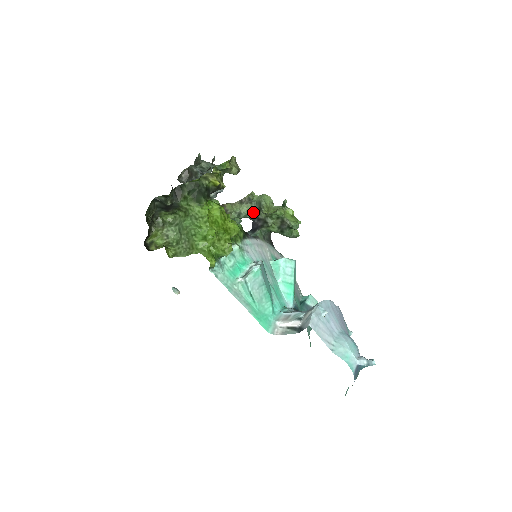
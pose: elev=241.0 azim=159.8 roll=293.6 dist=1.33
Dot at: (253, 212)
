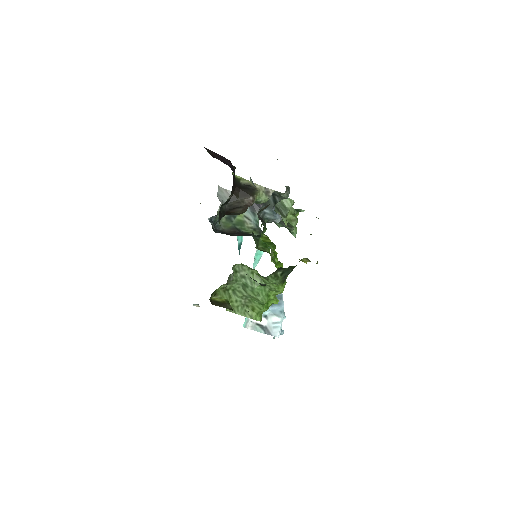
Dot at: occluded
